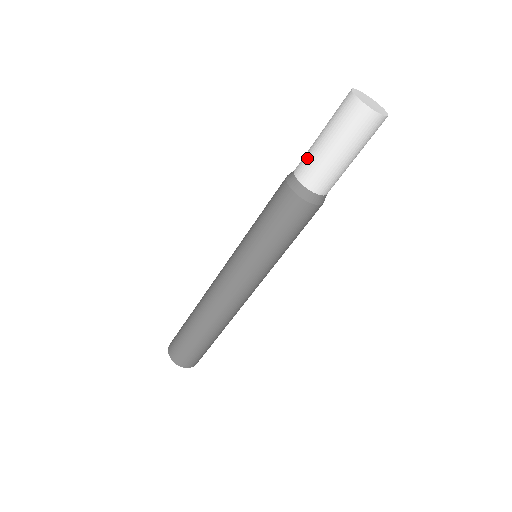
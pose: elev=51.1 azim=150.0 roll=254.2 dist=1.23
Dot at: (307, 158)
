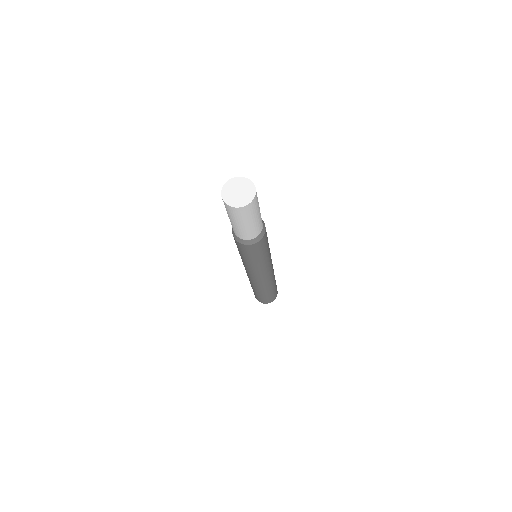
Dot at: occluded
